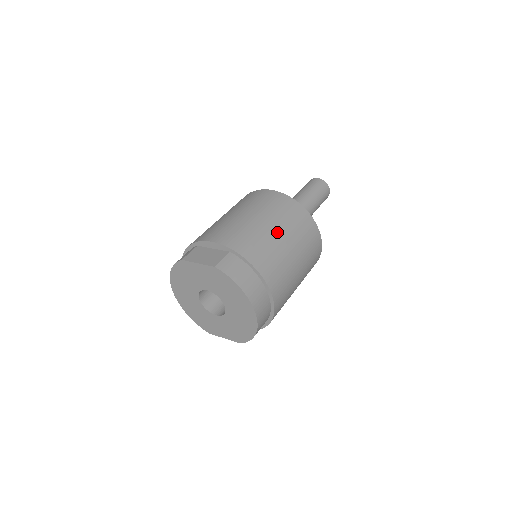
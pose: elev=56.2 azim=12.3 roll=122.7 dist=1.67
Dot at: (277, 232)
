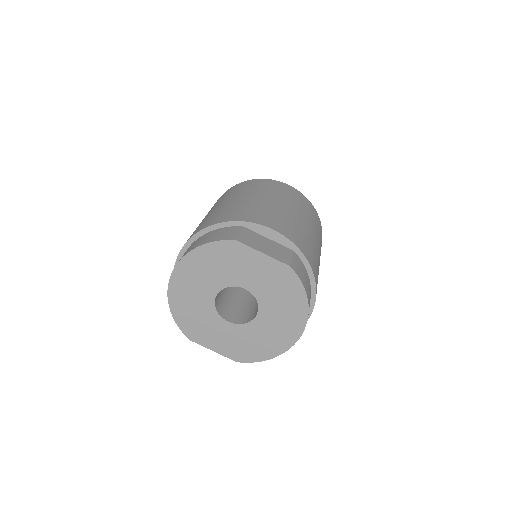
Dot at: (316, 241)
